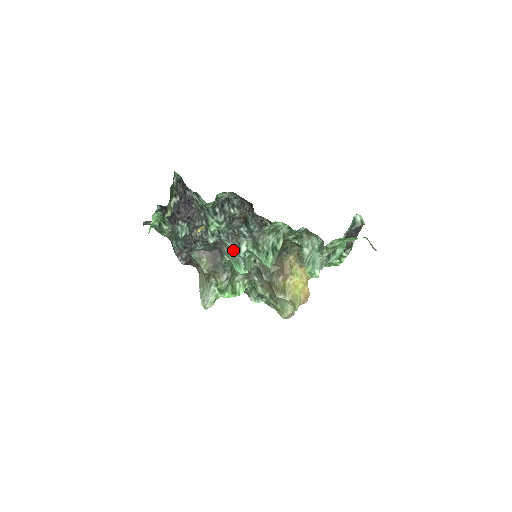
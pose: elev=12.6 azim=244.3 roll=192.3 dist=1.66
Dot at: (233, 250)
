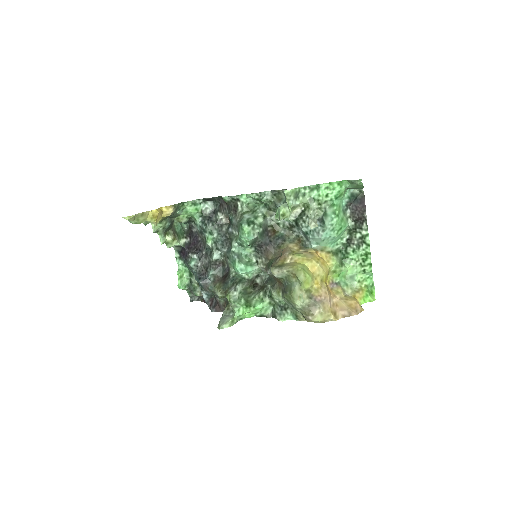
Dot at: (228, 252)
